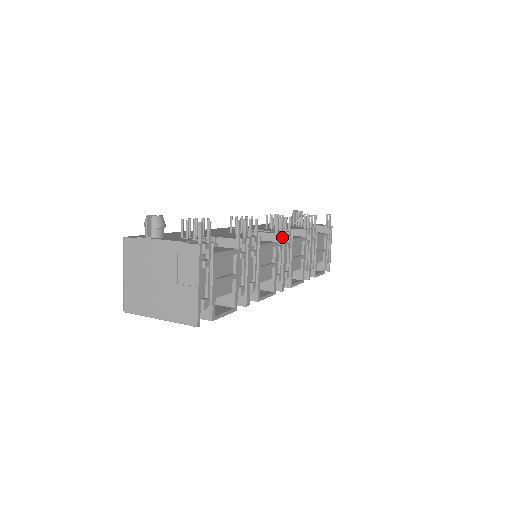
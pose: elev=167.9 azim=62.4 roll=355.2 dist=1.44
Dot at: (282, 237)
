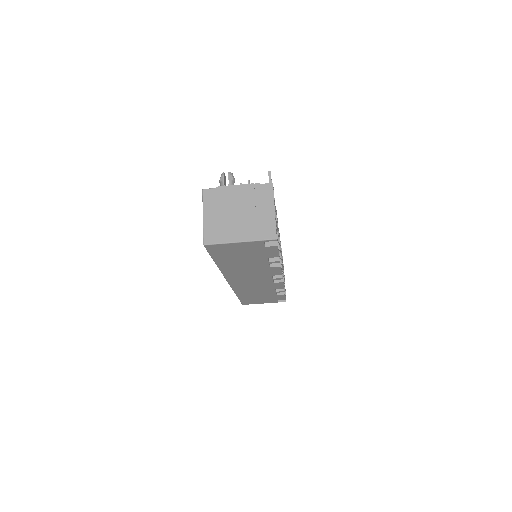
Dot at: occluded
